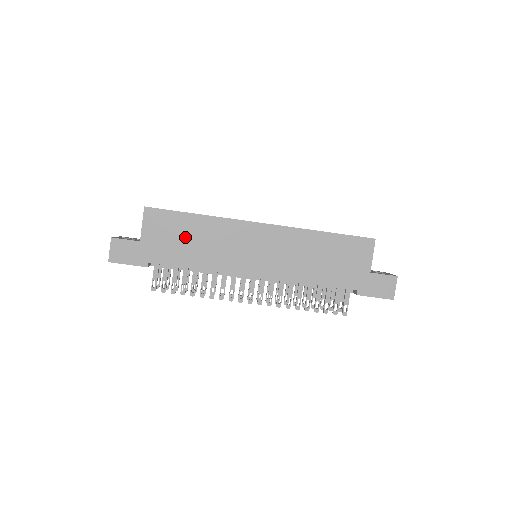
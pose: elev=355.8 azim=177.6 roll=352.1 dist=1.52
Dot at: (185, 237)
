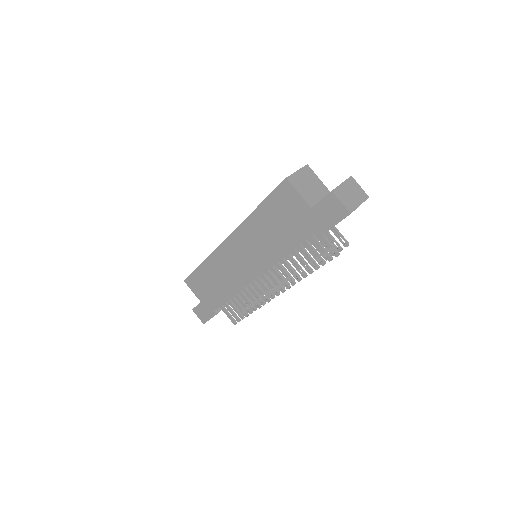
Dot at: (210, 283)
